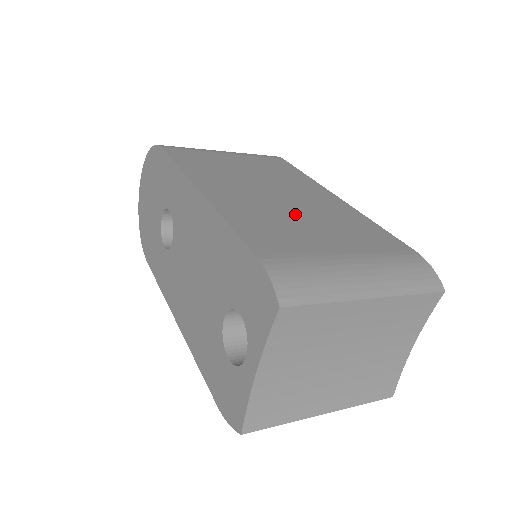
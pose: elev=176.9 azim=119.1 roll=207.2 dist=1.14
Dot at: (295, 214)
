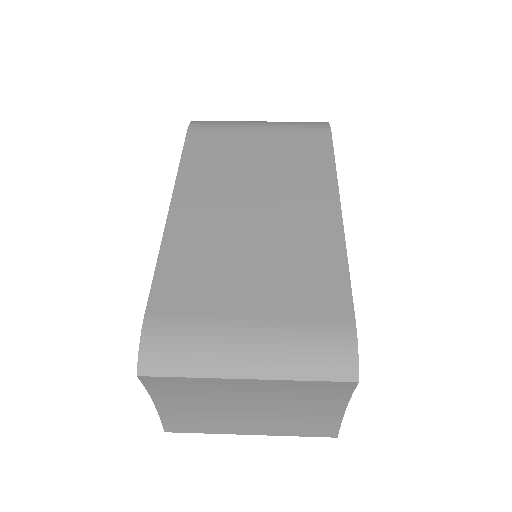
Dot at: (248, 247)
